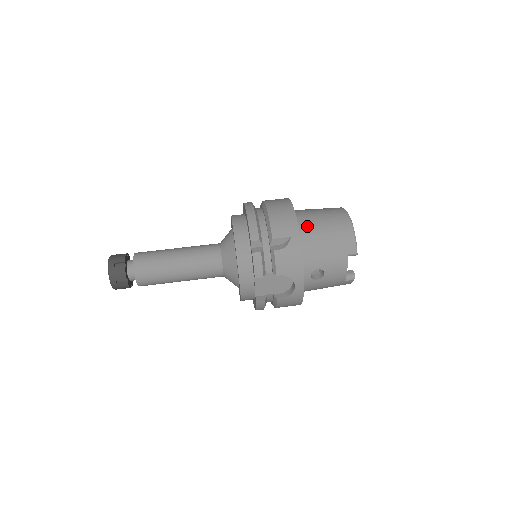
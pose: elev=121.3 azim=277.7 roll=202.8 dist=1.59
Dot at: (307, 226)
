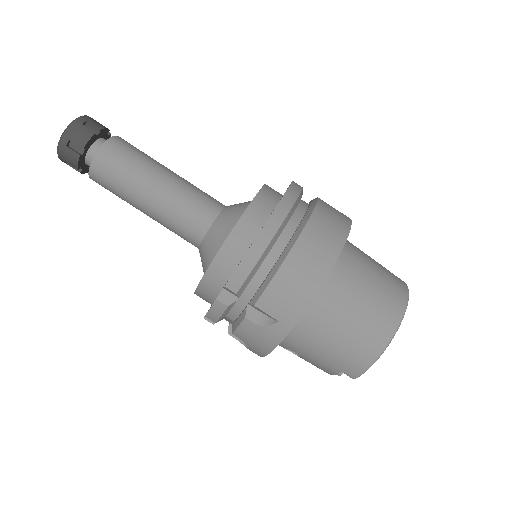
Dot at: (323, 311)
